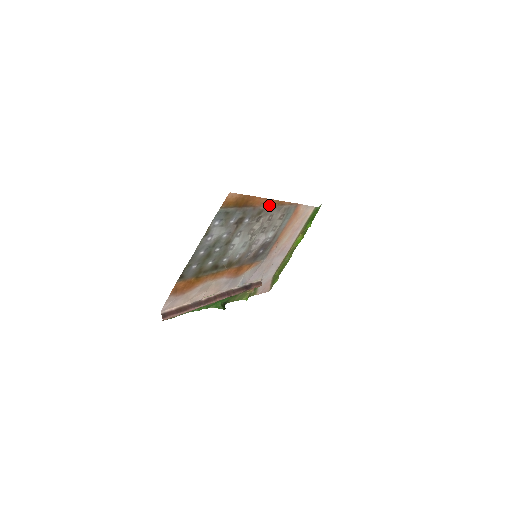
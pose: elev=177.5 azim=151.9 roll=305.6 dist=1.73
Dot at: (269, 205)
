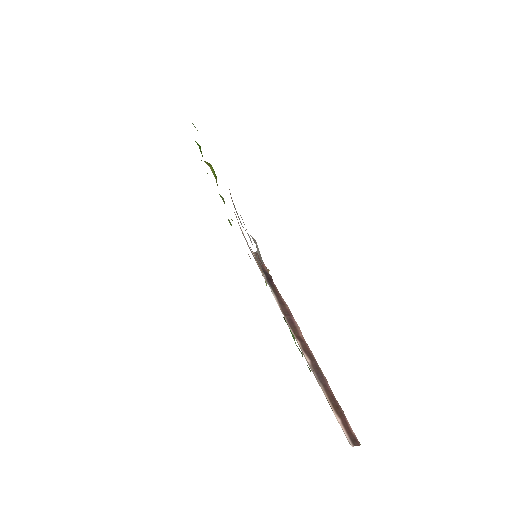
Dot at: occluded
